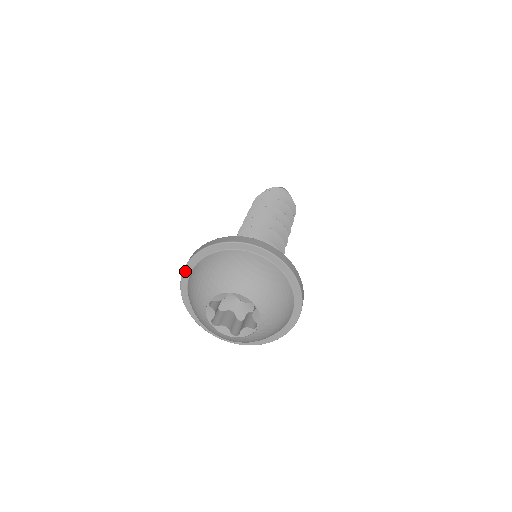
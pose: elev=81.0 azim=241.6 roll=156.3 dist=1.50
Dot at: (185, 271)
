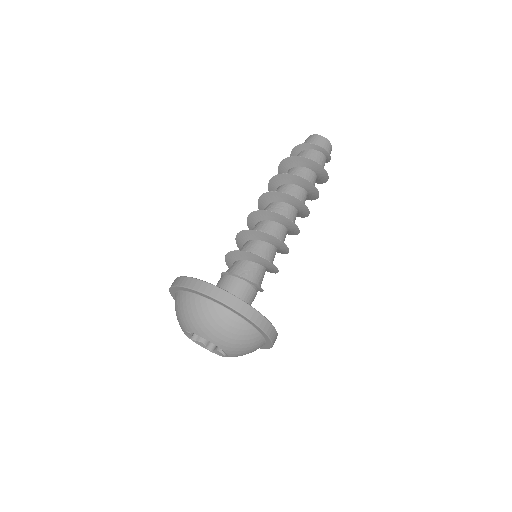
Dot at: (171, 289)
